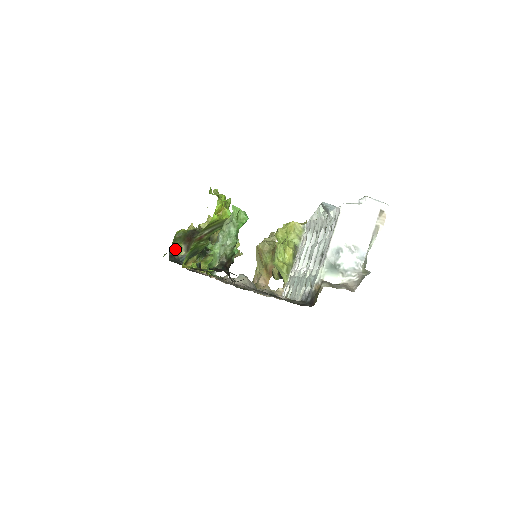
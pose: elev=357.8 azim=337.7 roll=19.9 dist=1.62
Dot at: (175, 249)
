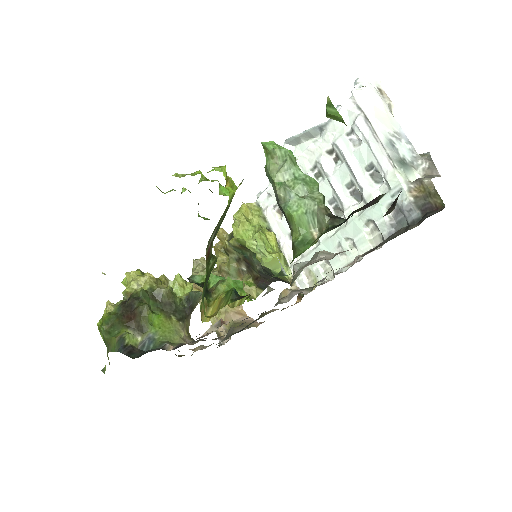
Dot at: (124, 342)
